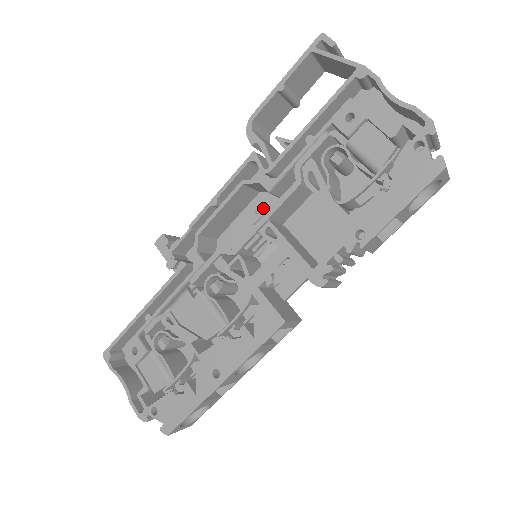
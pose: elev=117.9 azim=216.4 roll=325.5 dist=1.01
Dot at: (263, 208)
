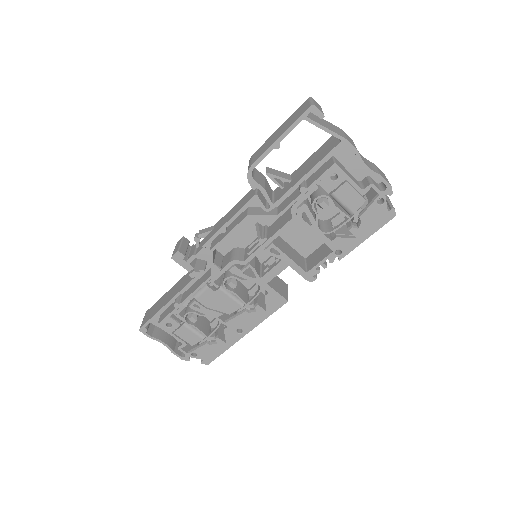
Dot at: (254, 218)
